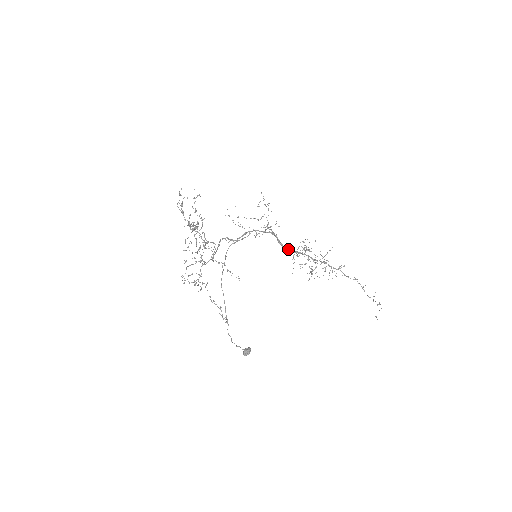
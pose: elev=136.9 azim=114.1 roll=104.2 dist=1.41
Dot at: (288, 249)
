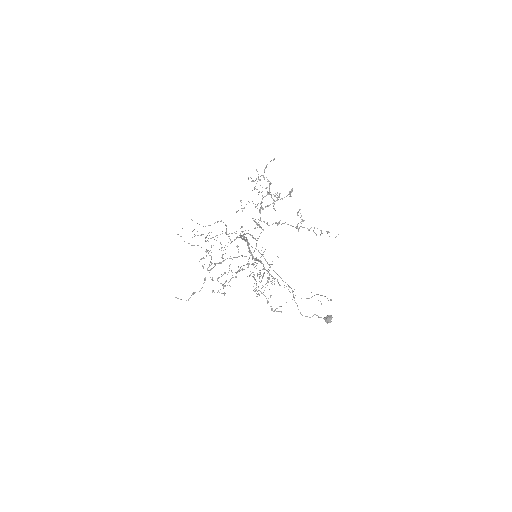
Dot at: (254, 258)
